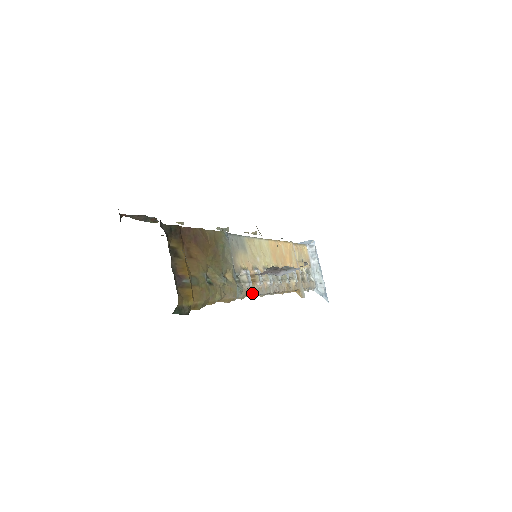
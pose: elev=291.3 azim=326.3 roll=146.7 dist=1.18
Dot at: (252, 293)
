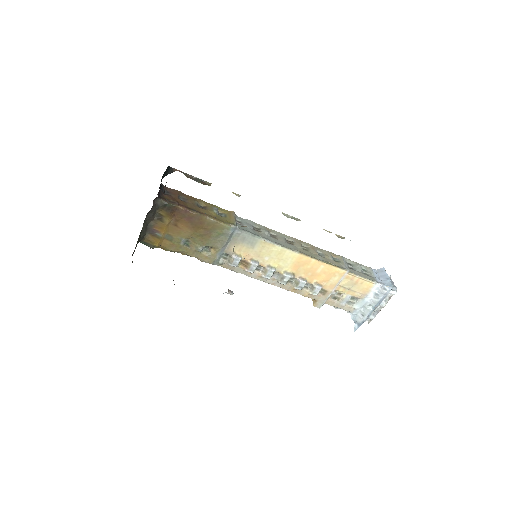
Dot at: (235, 270)
